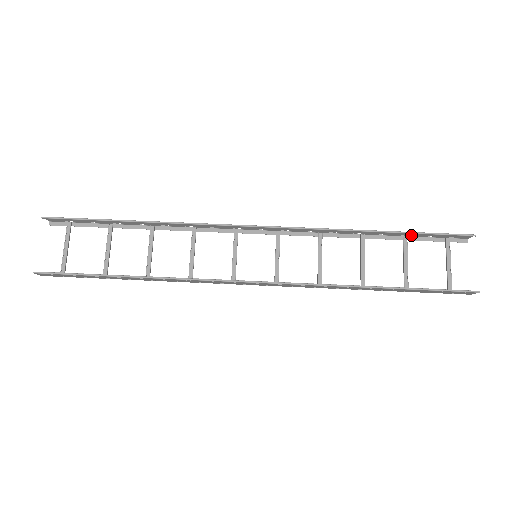
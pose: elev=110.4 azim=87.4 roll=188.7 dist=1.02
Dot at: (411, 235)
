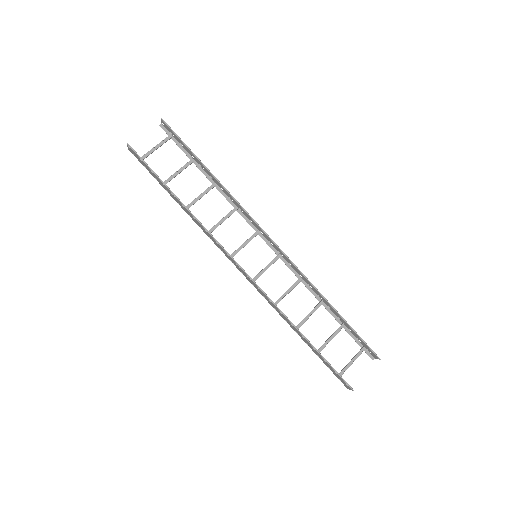
Dot at: (348, 327)
